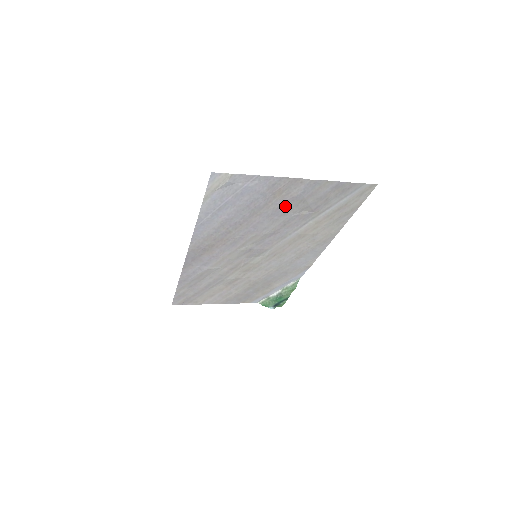
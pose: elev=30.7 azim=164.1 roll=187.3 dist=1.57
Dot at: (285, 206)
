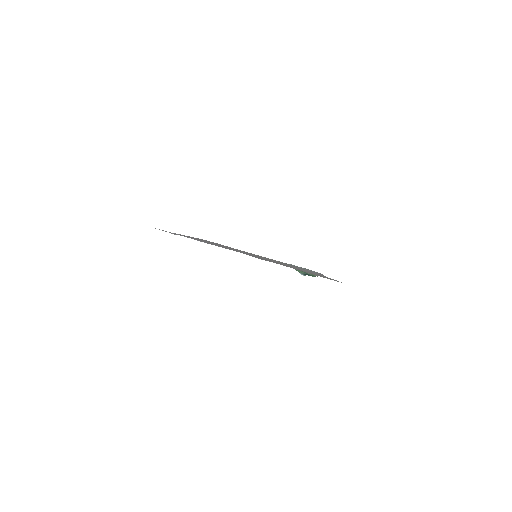
Dot at: occluded
